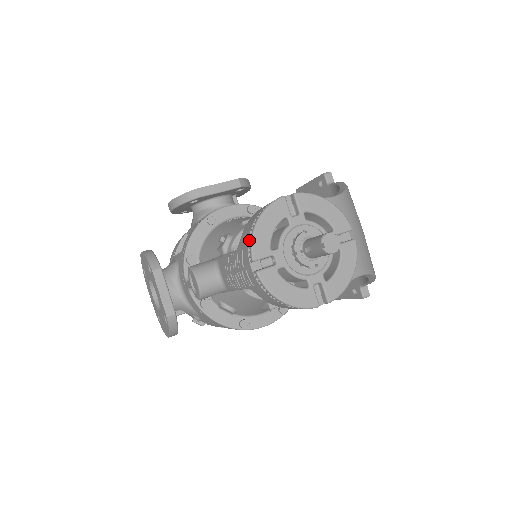
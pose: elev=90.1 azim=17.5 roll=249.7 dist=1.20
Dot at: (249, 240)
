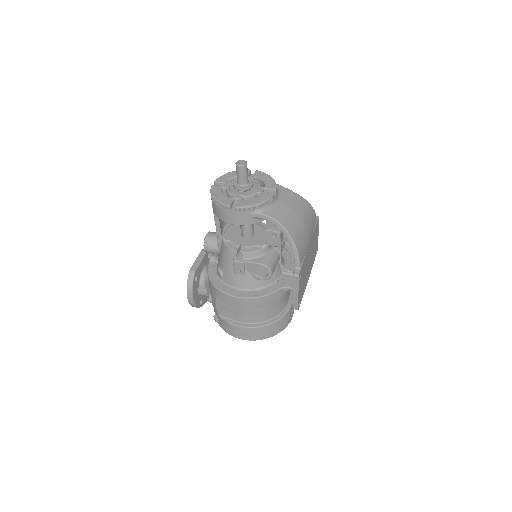
Dot at: occluded
